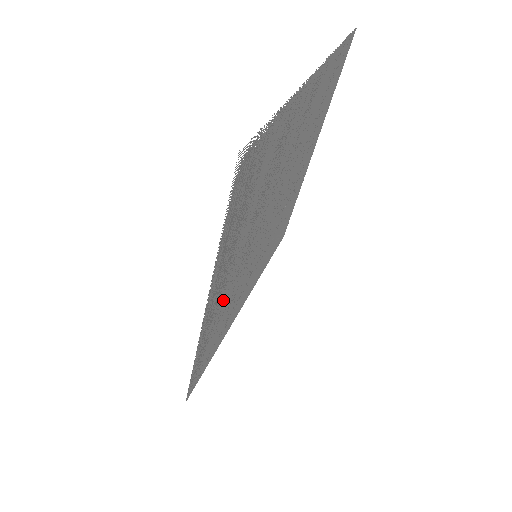
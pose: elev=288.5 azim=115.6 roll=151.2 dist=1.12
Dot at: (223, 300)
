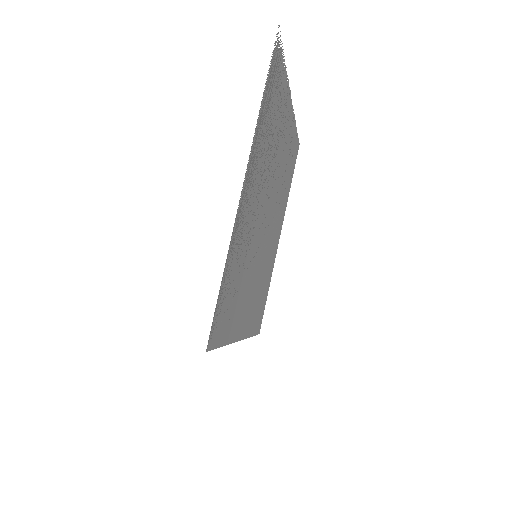
Dot at: (245, 226)
